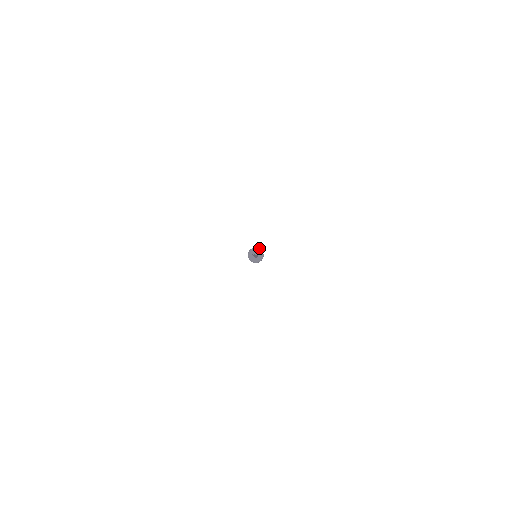
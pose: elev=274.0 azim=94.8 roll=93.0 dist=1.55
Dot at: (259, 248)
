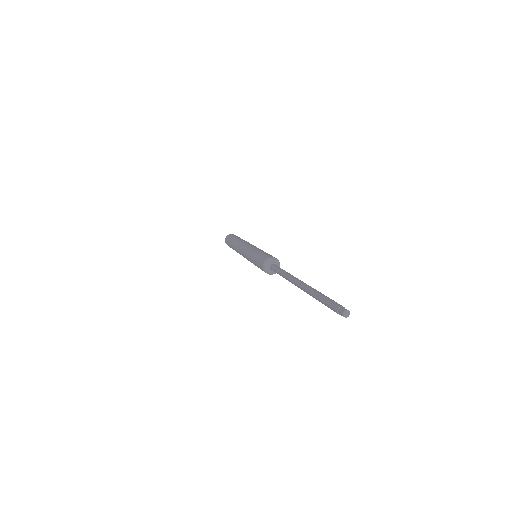
Dot at: occluded
